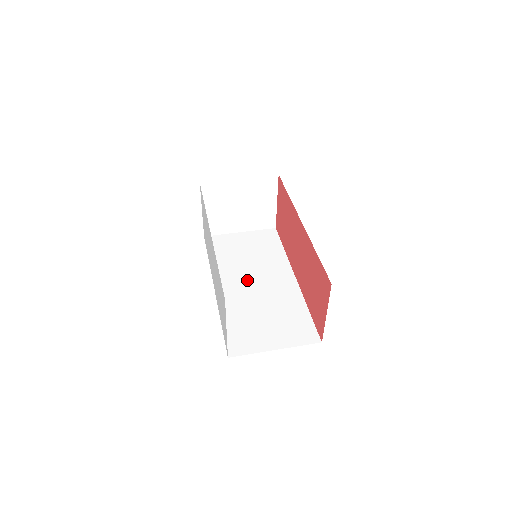
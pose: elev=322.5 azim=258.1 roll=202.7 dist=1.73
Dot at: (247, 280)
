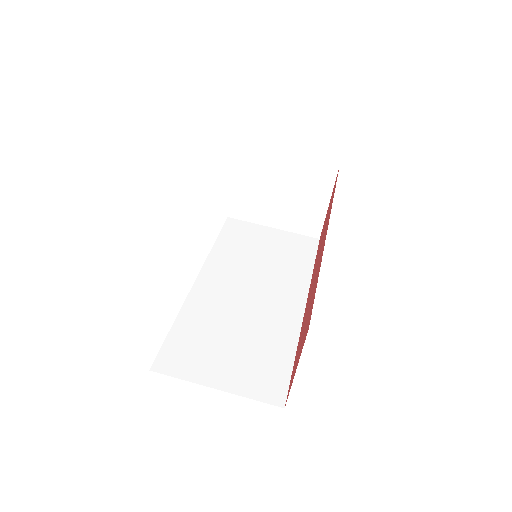
Dot at: (242, 285)
